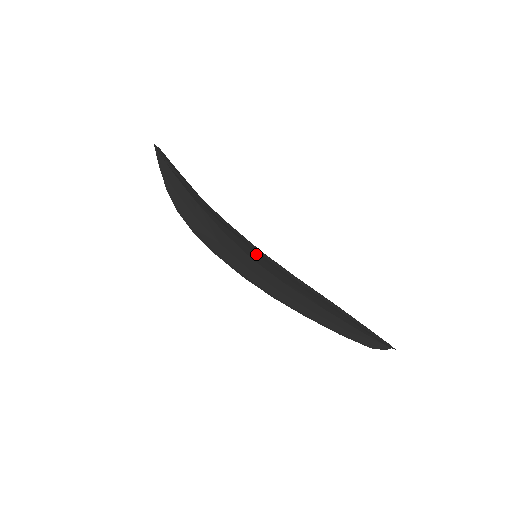
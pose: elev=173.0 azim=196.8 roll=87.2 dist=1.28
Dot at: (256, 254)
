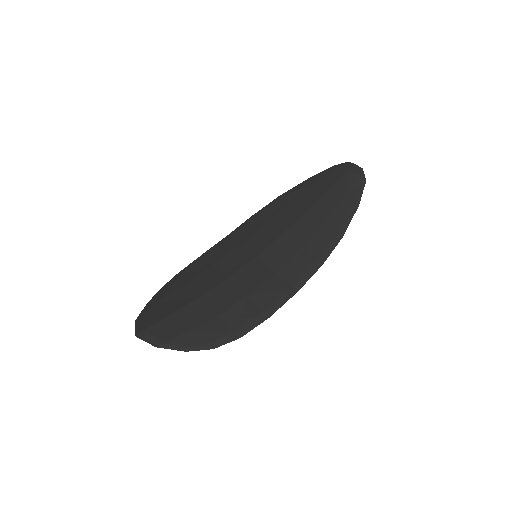
Dot at: (278, 276)
